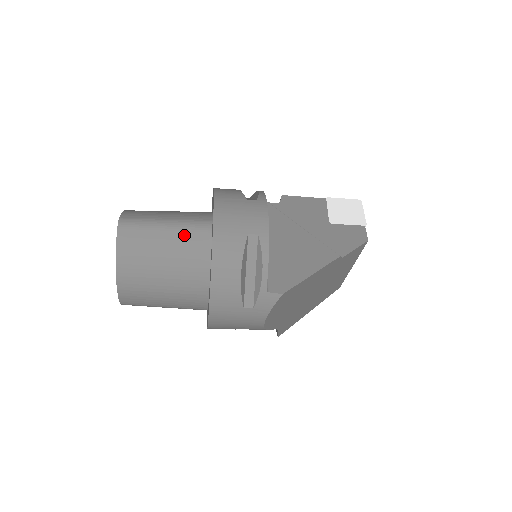
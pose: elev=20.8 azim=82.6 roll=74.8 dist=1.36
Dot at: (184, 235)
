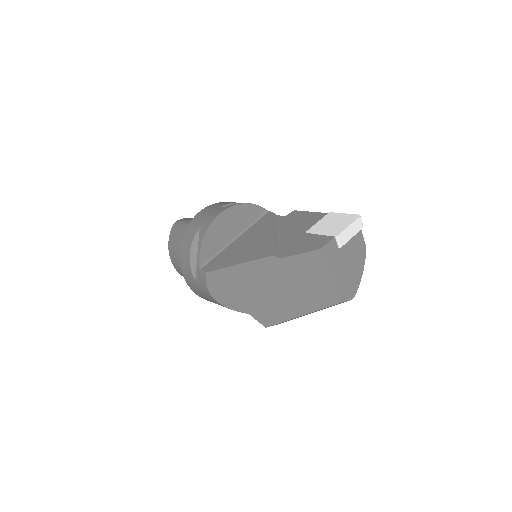
Dot at: occluded
